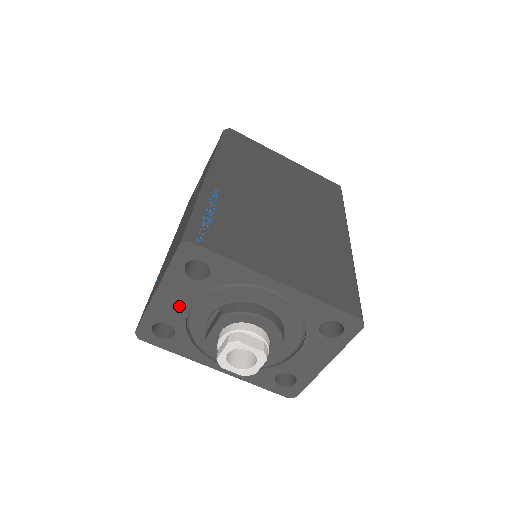
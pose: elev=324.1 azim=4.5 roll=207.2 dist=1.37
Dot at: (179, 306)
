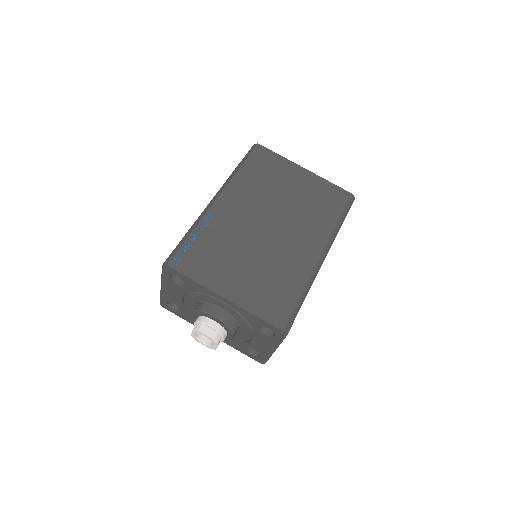
Dot at: (176, 296)
